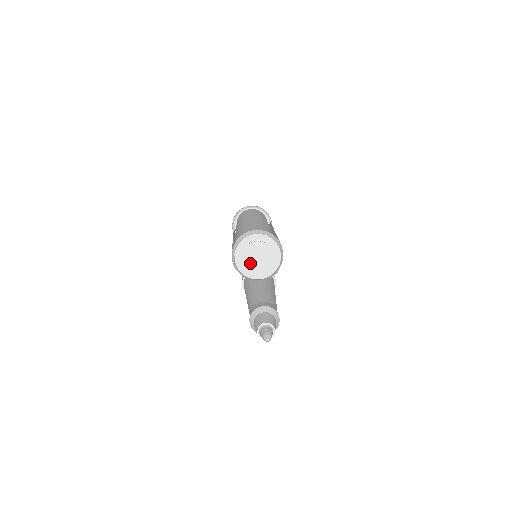
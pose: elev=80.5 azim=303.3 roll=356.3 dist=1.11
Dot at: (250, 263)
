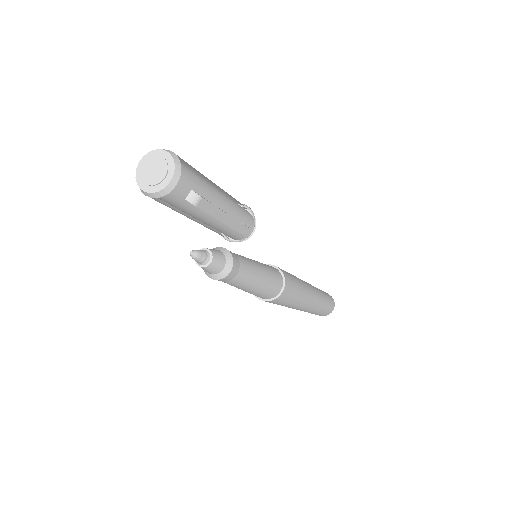
Dot at: (149, 179)
